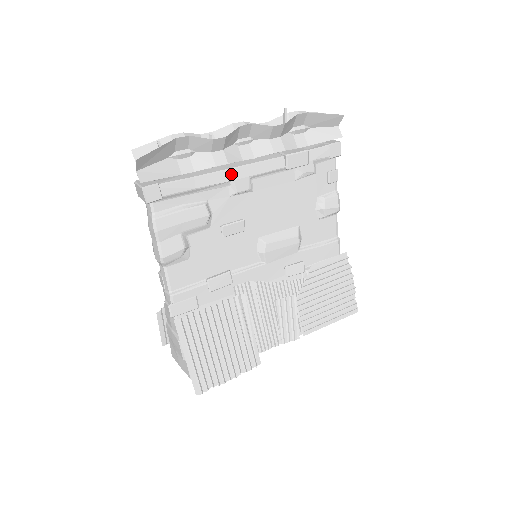
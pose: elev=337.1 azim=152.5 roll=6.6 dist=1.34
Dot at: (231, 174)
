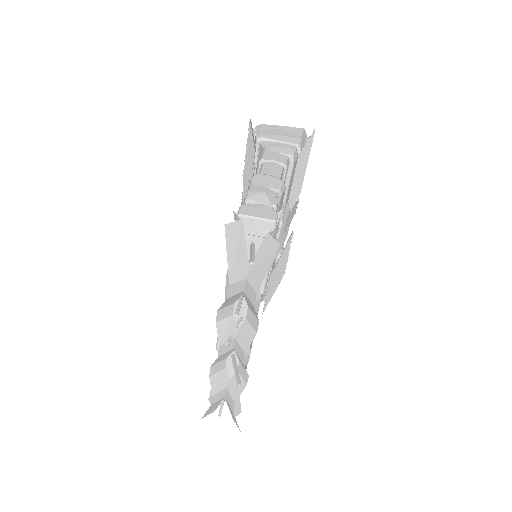
Dot at: occluded
